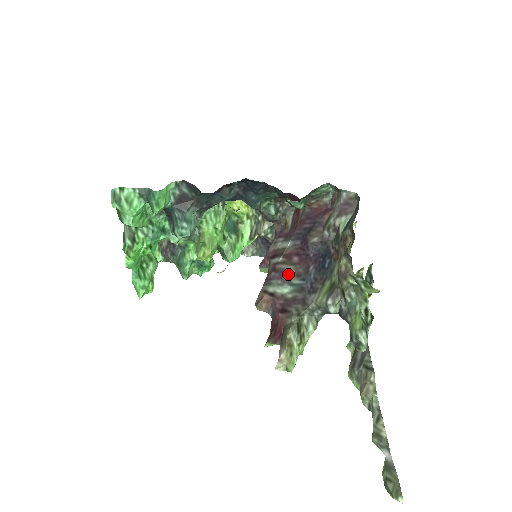
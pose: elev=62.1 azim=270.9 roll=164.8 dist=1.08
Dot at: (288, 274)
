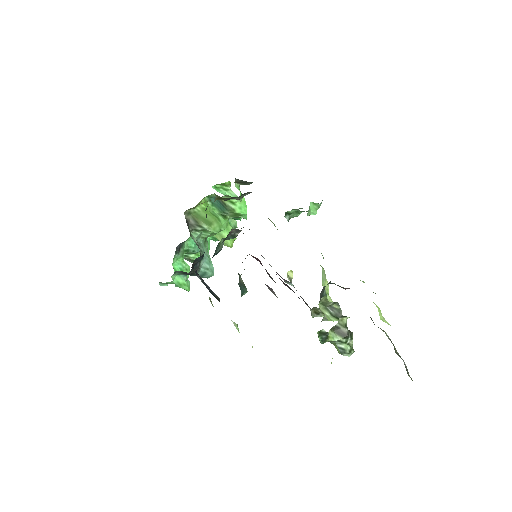
Dot at: occluded
